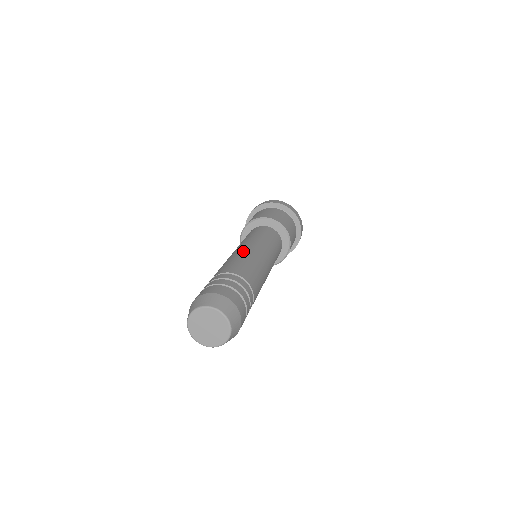
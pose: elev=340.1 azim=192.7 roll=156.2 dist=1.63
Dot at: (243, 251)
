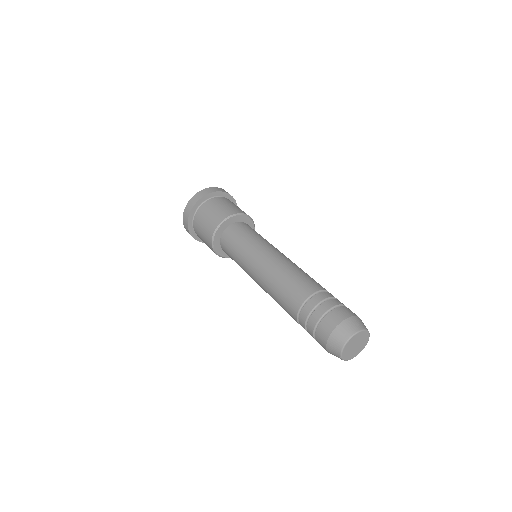
Dot at: (278, 264)
